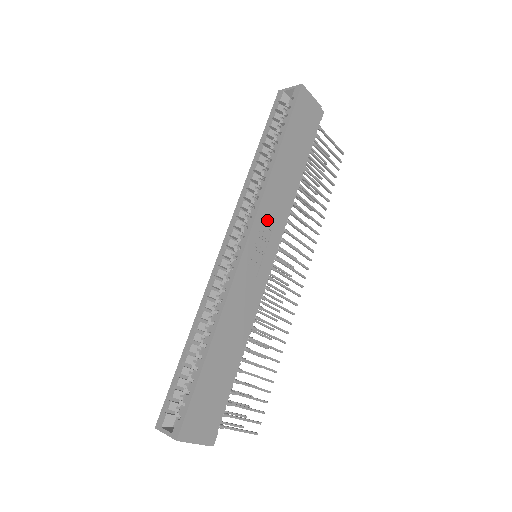
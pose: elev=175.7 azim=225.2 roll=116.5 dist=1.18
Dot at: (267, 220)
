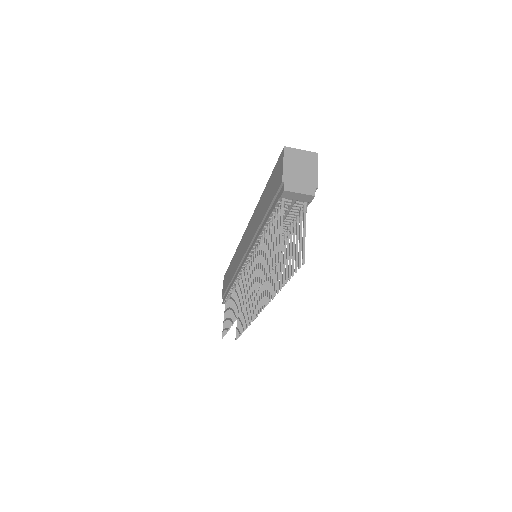
Dot at: occluded
